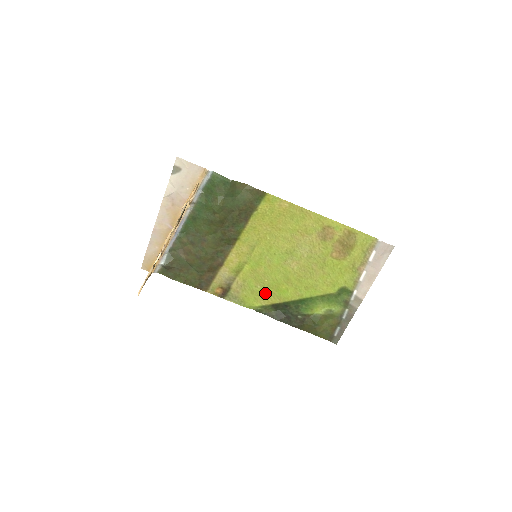
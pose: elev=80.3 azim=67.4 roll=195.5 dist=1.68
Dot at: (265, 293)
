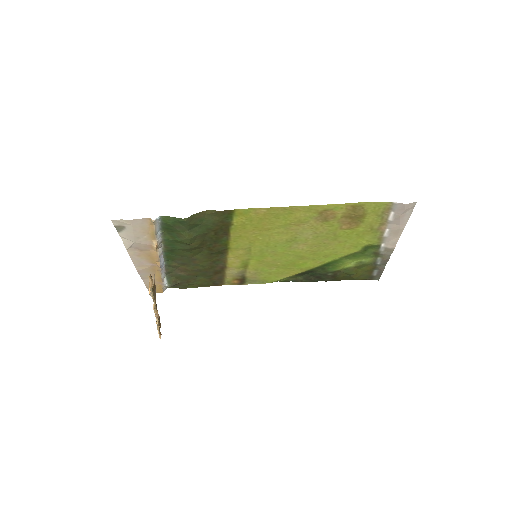
Dot at: (283, 270)
